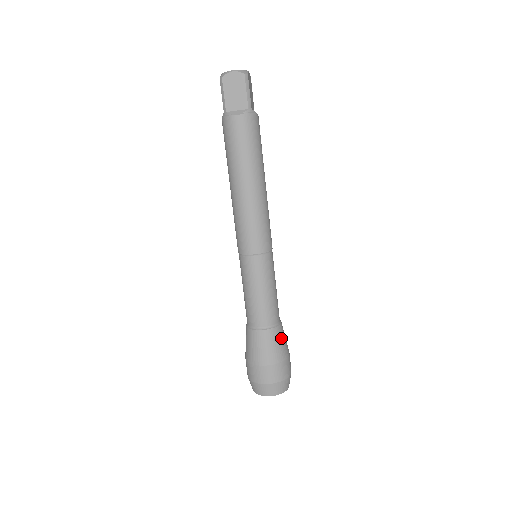
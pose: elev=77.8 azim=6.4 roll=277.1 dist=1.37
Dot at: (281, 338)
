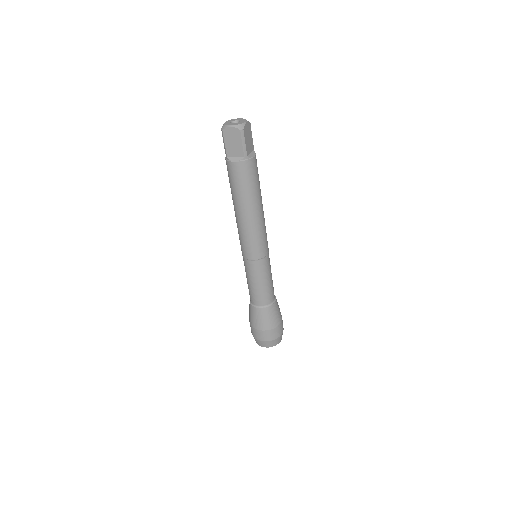
Dot at: (273, 313)
